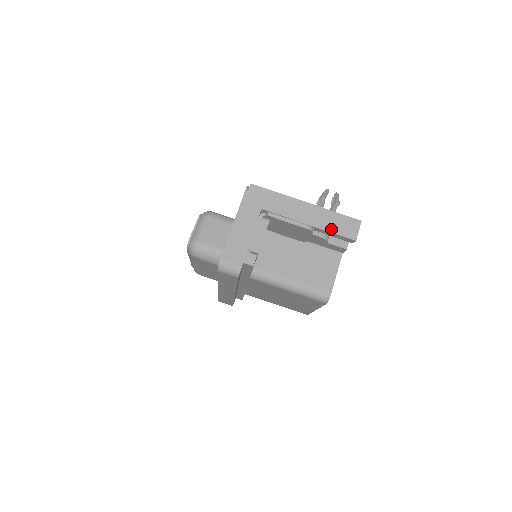
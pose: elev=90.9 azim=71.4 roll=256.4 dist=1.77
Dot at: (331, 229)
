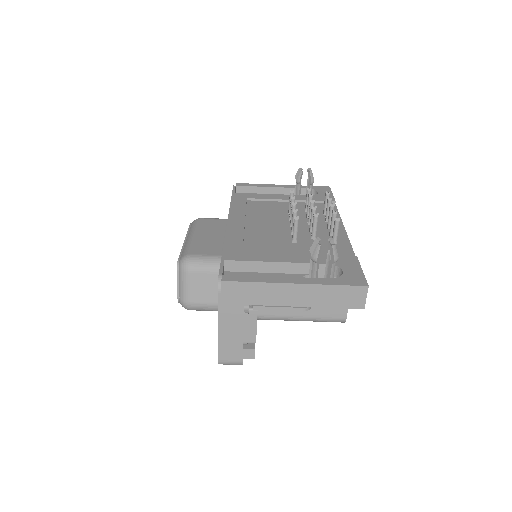
Dot at: (332, 305)
